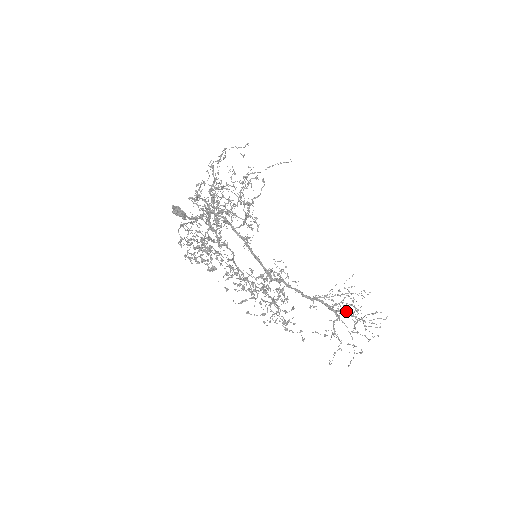
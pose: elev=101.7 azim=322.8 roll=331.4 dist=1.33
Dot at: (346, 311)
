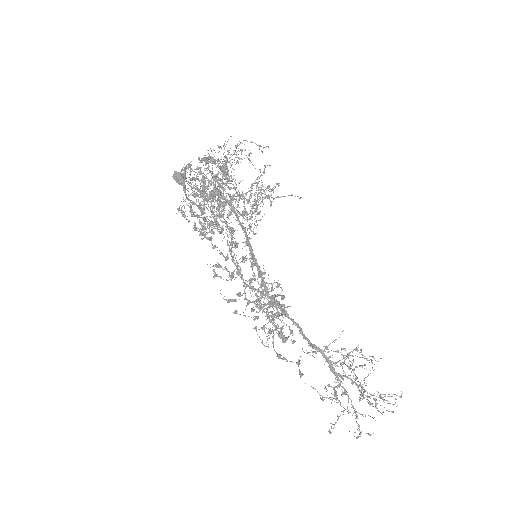
Dot at: (350, 378)
